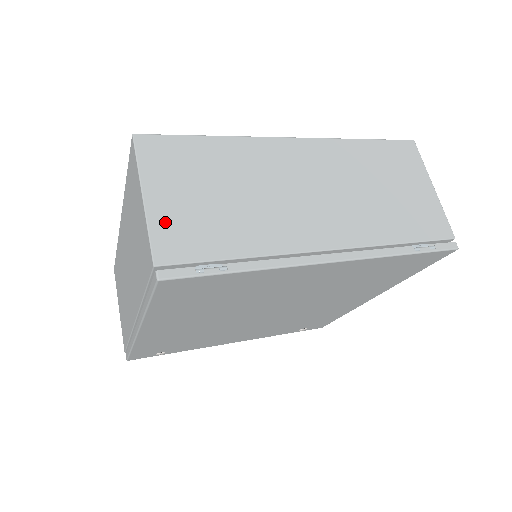
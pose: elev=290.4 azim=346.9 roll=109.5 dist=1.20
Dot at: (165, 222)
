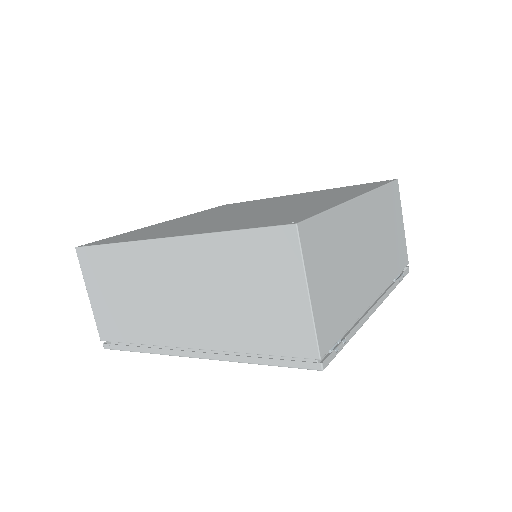
Dot at: (321, 315)
